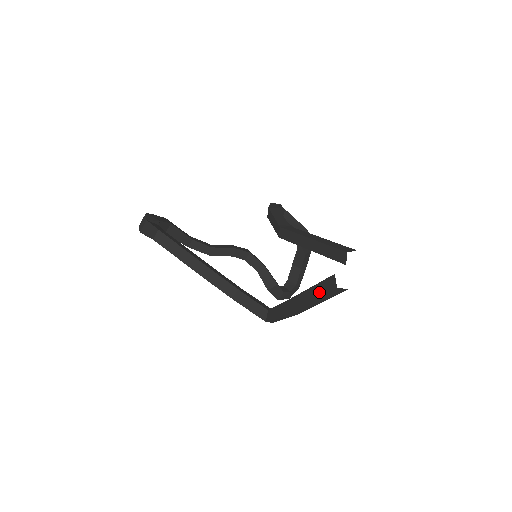
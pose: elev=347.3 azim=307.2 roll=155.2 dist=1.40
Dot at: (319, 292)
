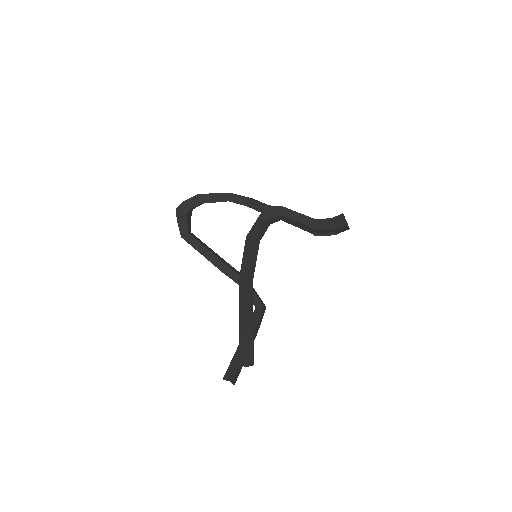
Dot at: occluded
